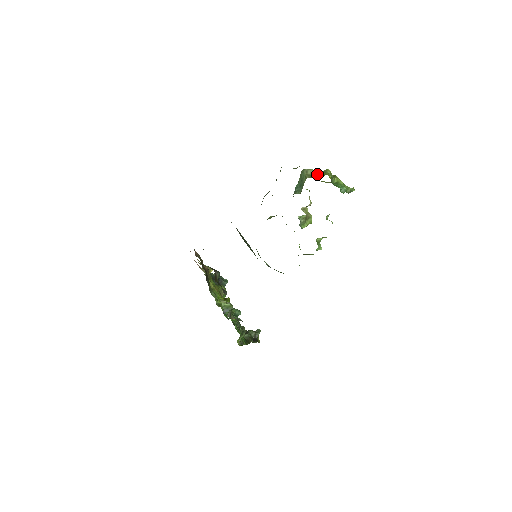
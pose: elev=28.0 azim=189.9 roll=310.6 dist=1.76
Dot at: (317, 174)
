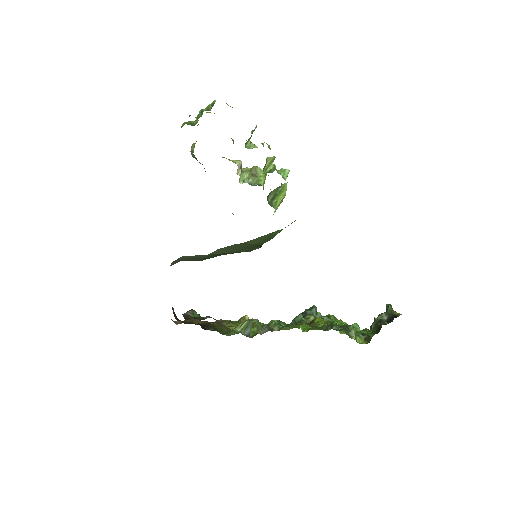
Dot at: occluded
